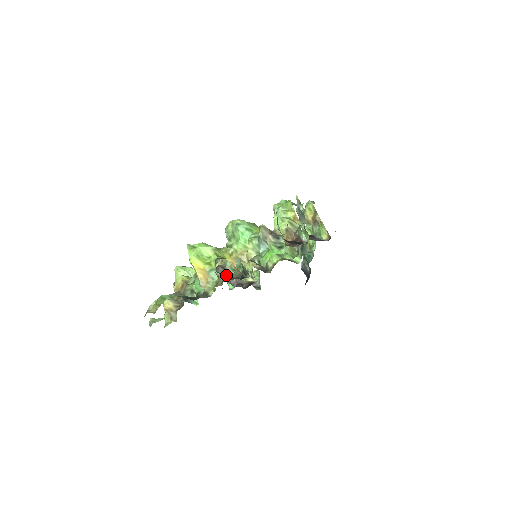
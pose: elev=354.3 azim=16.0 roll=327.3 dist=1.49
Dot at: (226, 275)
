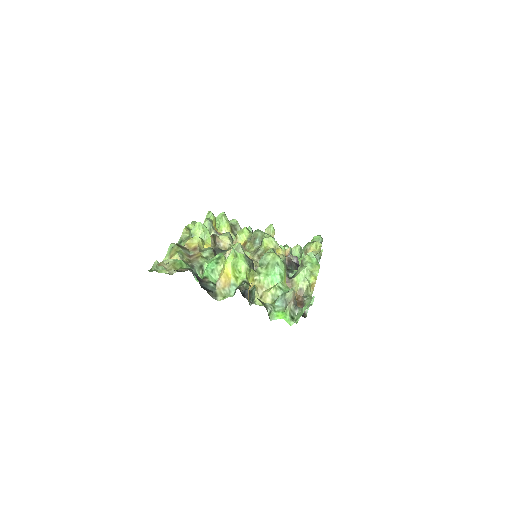
Dot at: occluded
